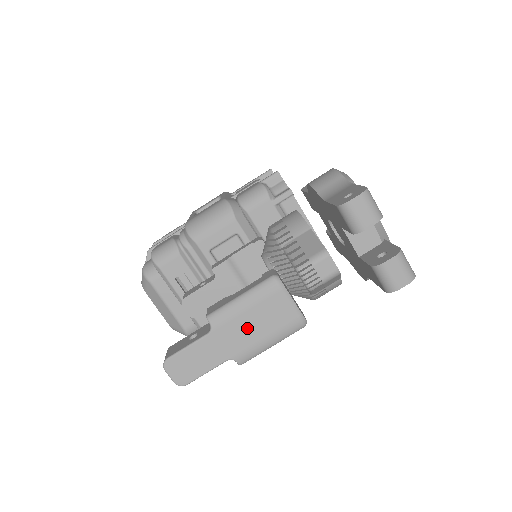
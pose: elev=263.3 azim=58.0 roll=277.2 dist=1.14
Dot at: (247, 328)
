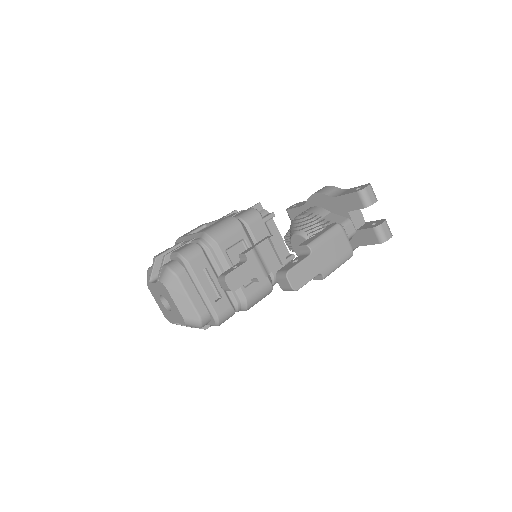
Dot at: (328, 253)
